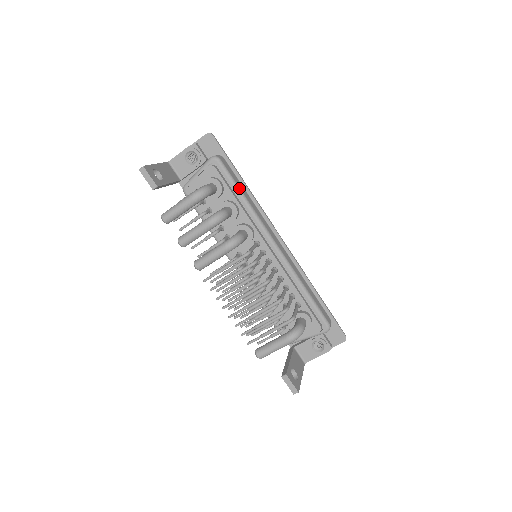
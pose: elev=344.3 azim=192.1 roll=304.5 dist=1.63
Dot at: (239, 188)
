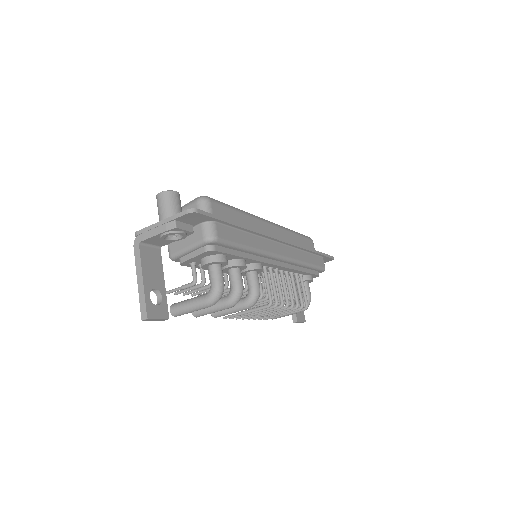
Dot at: (243, 246)
